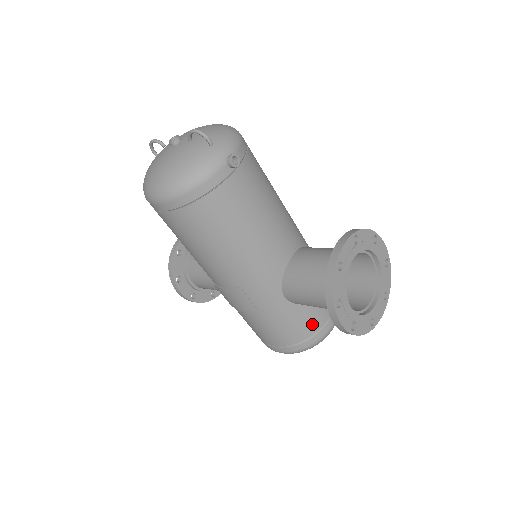
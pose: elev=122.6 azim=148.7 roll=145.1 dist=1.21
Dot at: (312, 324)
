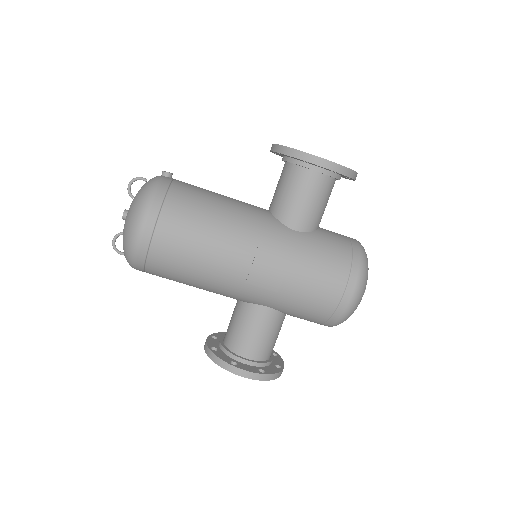
Dot at: (340, 242)
